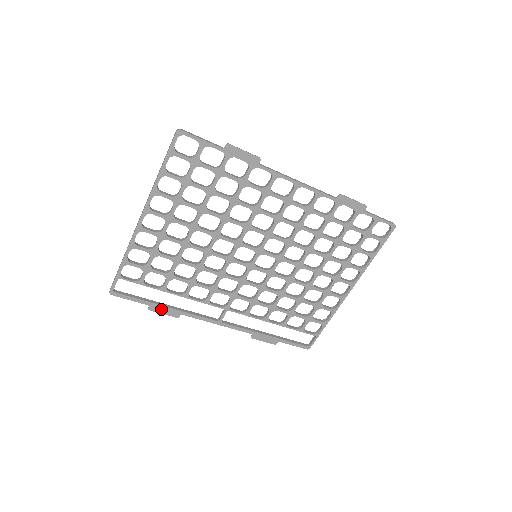
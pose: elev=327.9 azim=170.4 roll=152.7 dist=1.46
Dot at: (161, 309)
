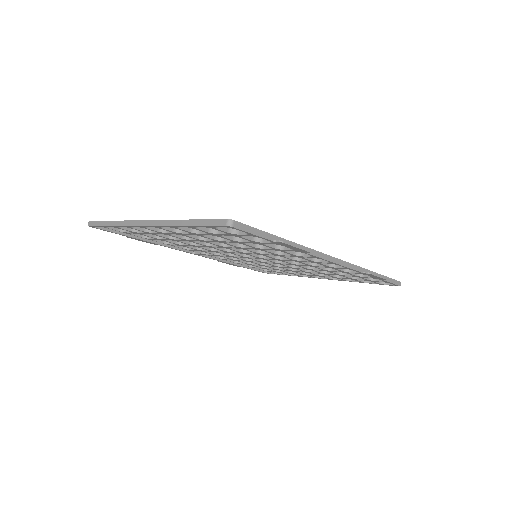
Dot at: (140, 240)
